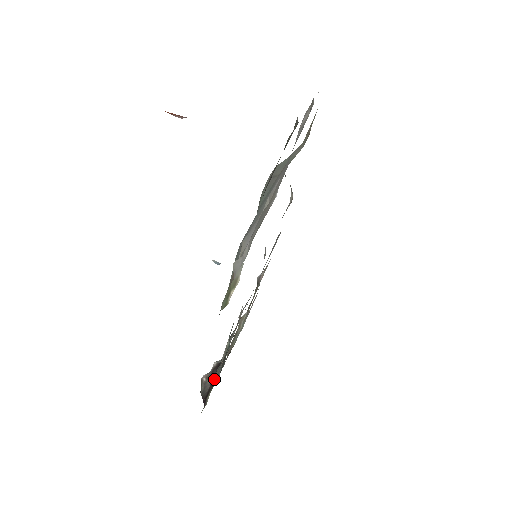
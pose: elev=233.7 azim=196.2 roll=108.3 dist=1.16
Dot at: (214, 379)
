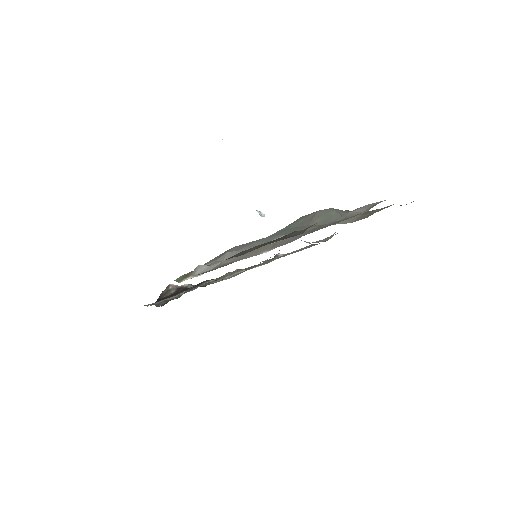
Dot at: (155, 305)
